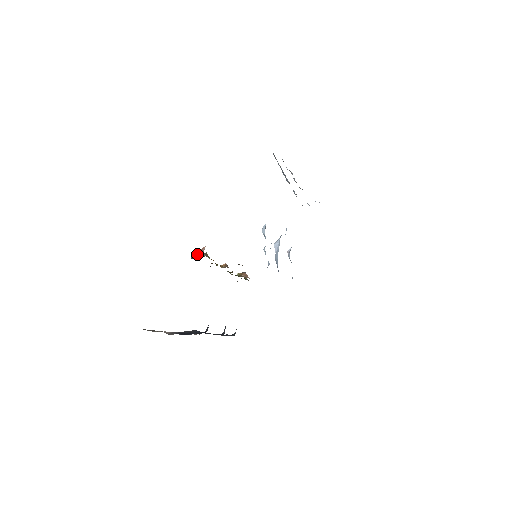
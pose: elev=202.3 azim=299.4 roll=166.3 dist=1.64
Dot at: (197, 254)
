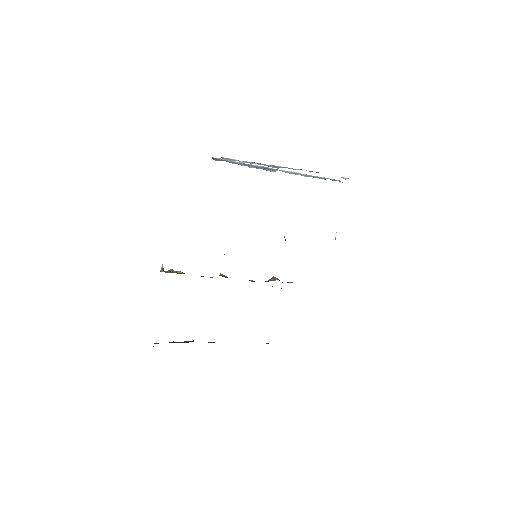
Dot at: occluded
